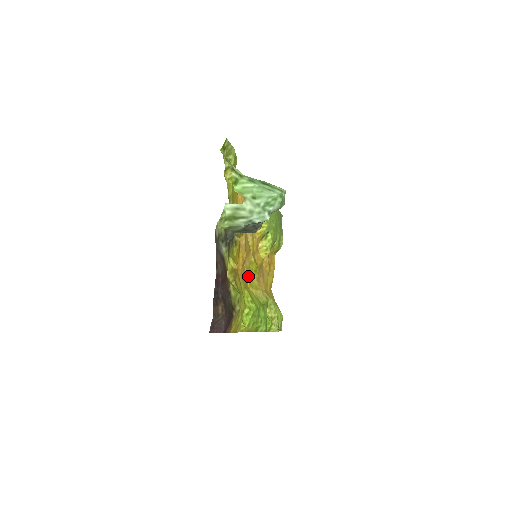
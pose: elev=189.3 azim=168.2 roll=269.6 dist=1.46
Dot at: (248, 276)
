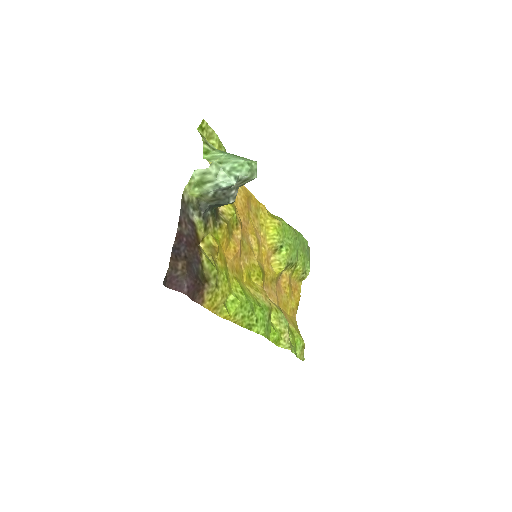
Dot at: (245, 274)
